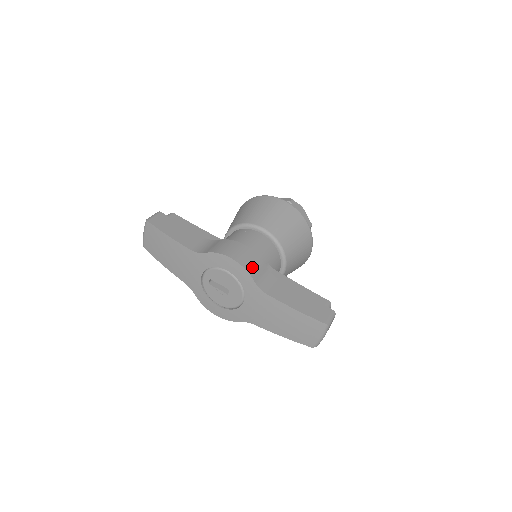
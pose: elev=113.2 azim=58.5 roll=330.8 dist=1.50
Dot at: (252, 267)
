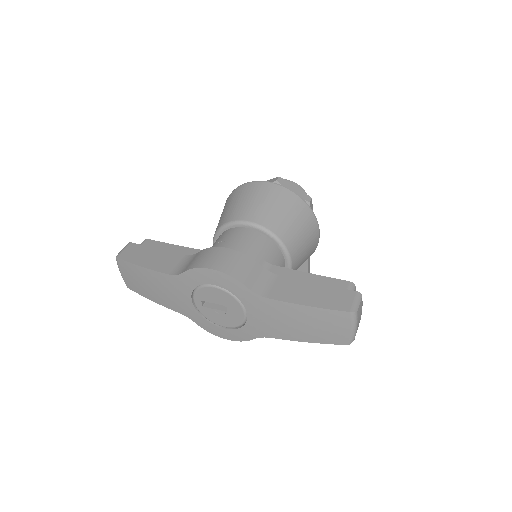
Dot at: (240, 271)
